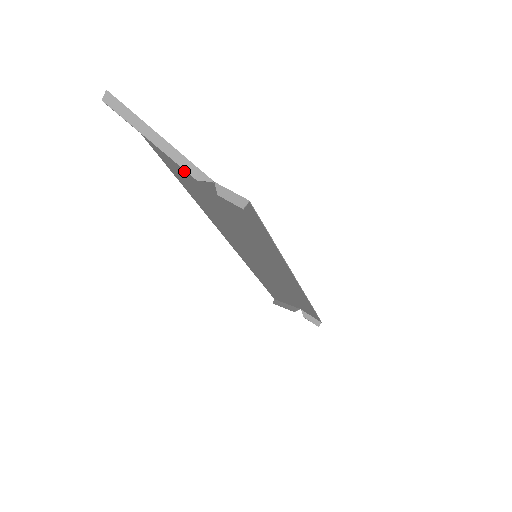
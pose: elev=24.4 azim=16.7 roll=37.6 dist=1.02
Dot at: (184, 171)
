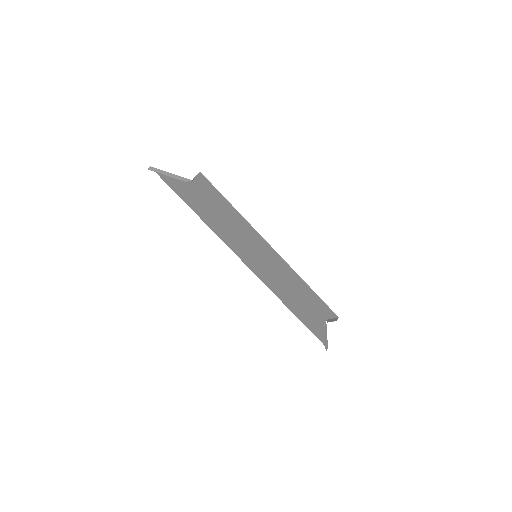
Dot at: (189, 195)
